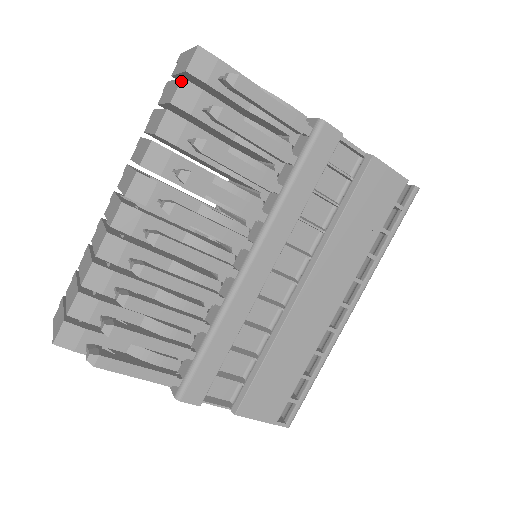
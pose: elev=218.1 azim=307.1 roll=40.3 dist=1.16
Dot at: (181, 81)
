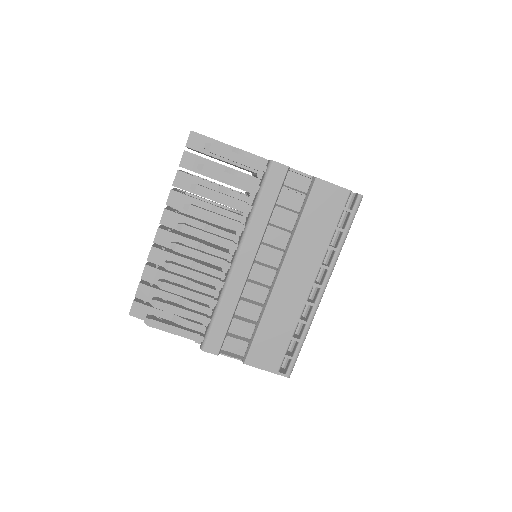
Dot at: (184, 153)
